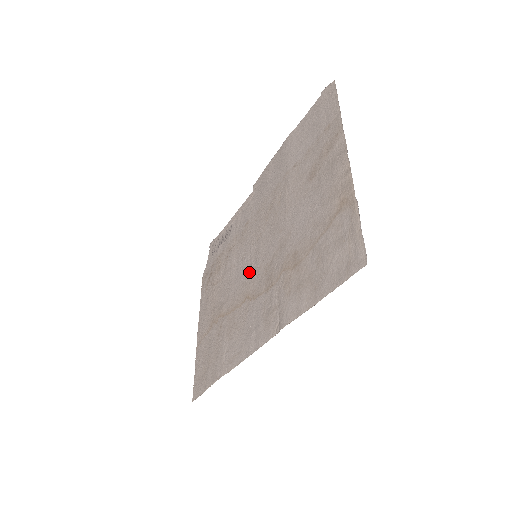
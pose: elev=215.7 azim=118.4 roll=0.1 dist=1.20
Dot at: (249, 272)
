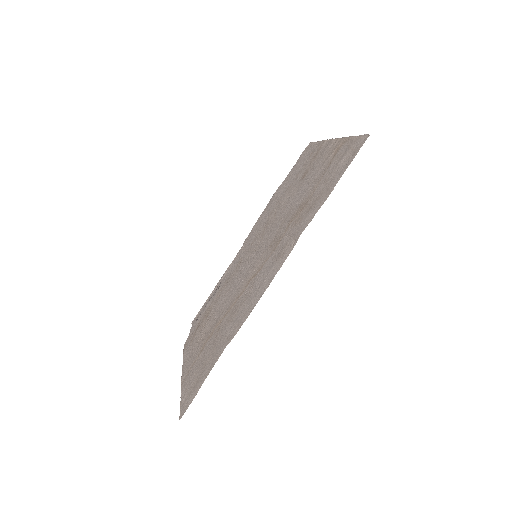
Dot at: (250, 269)
